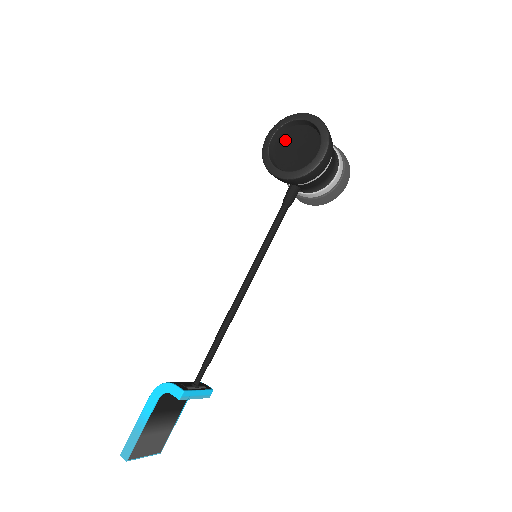
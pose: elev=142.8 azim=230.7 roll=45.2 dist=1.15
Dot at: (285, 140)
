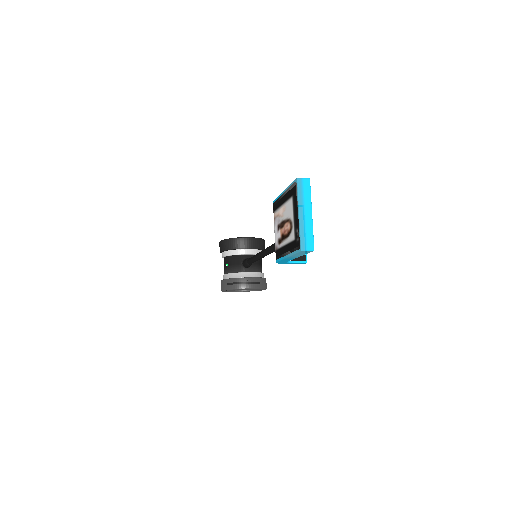
Dot at: occluded
